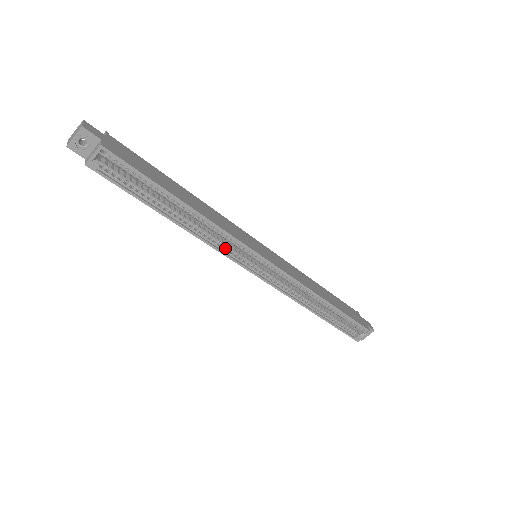
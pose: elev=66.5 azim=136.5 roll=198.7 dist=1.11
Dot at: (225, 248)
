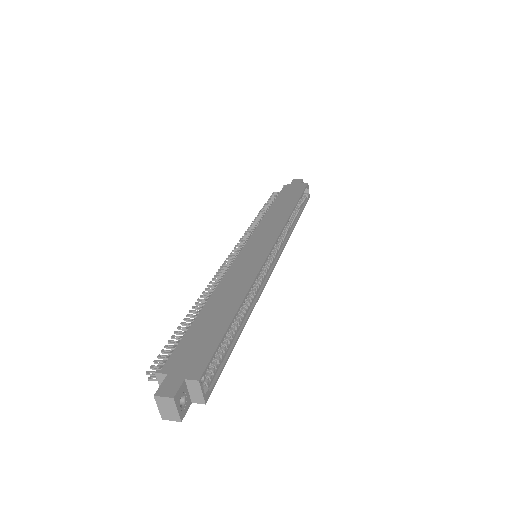
Dot at: (260, 283)
